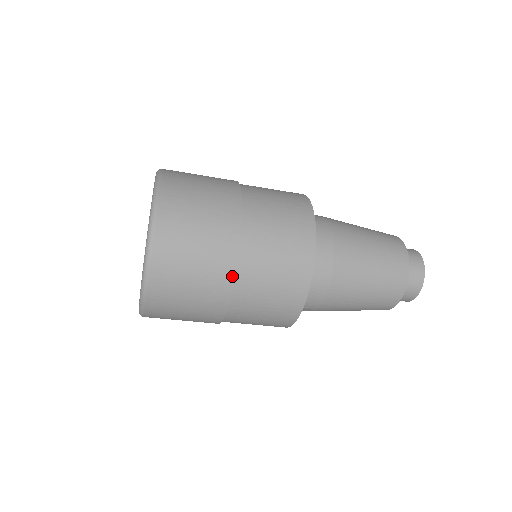
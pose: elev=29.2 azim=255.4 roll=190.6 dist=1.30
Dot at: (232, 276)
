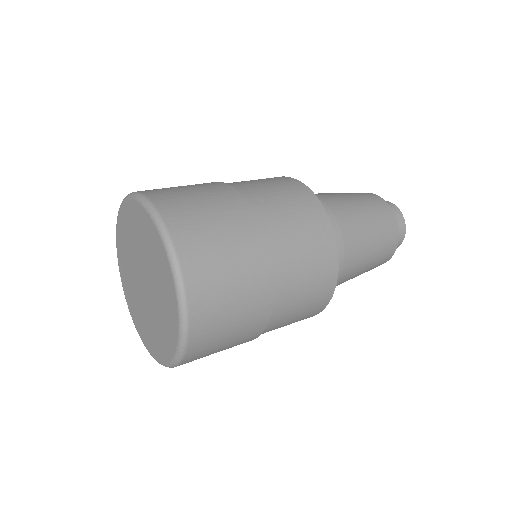
Dot at: occluded
